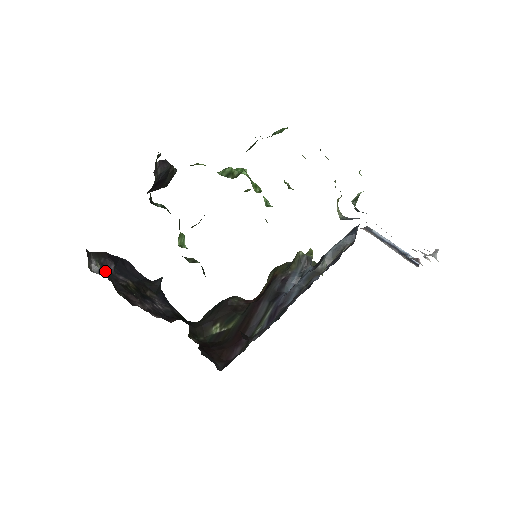
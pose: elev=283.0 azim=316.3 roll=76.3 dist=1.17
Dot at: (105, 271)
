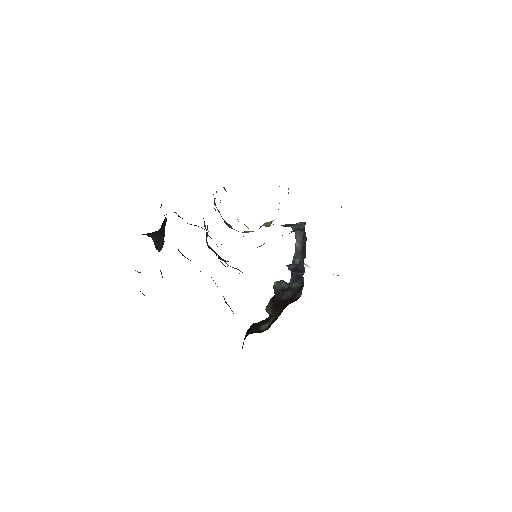
Dot at: occluded
